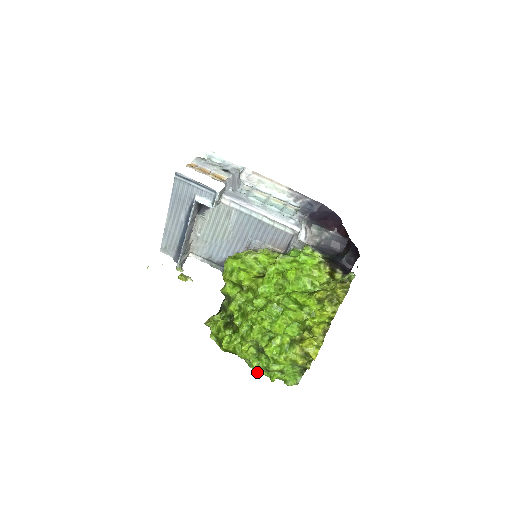
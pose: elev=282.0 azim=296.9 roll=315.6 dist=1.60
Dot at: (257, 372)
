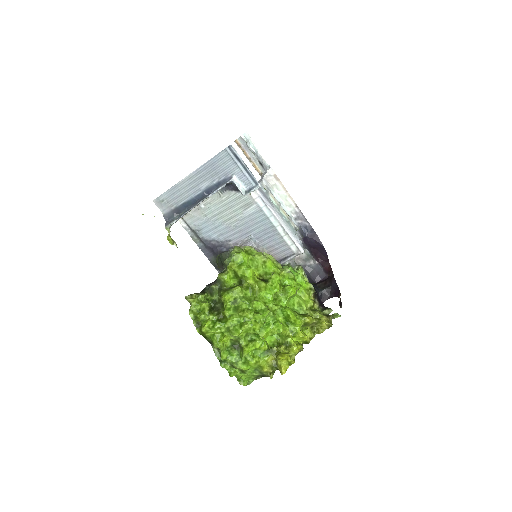
Dot at: (222, 364)
